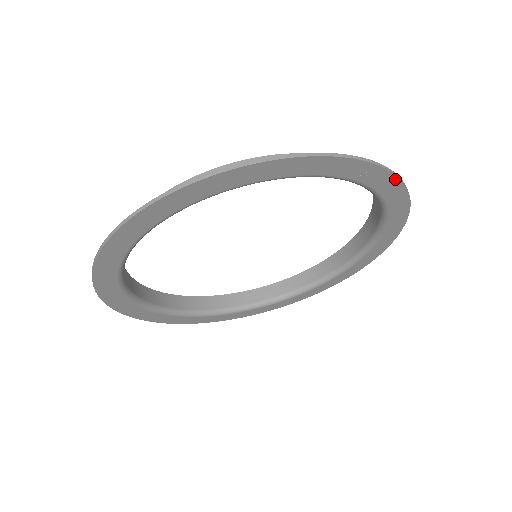
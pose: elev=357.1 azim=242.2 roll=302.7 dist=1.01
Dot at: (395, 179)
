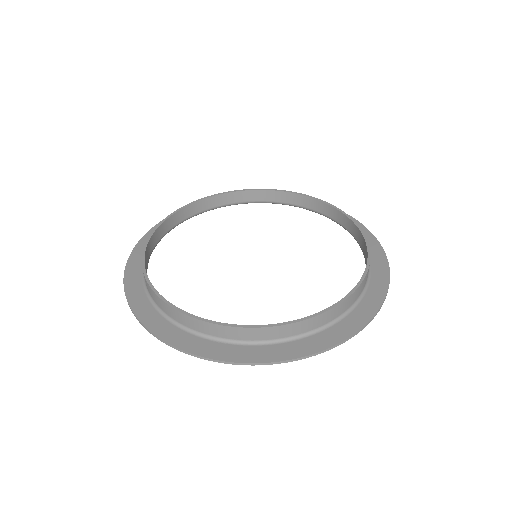
Dot at: (299, 357)
